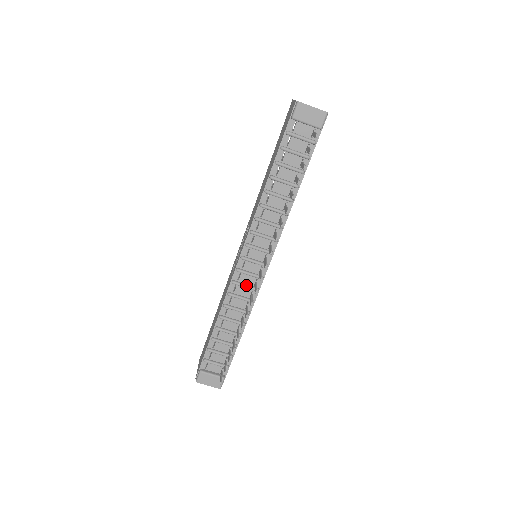
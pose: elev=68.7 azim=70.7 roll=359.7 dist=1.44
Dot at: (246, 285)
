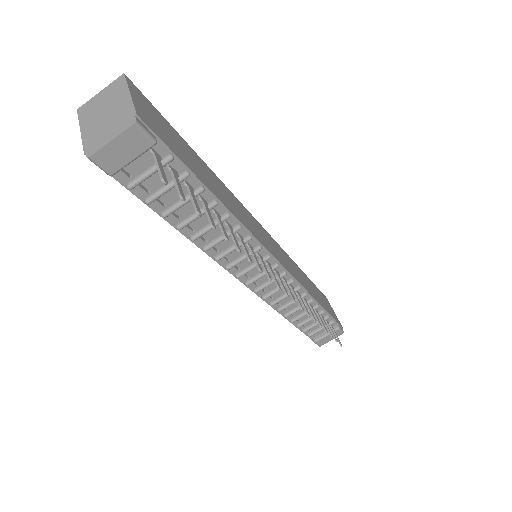
Dot at: (278, 289)
